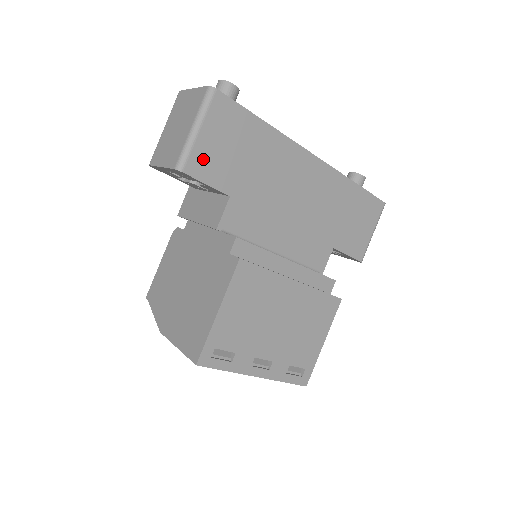
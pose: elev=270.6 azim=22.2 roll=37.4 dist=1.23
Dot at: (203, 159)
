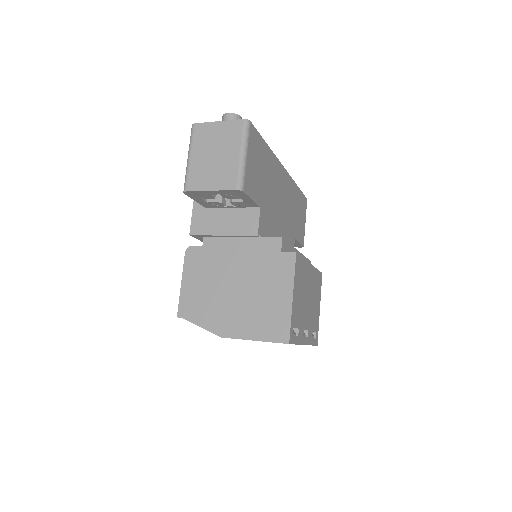
Dot at: (249, 179)
